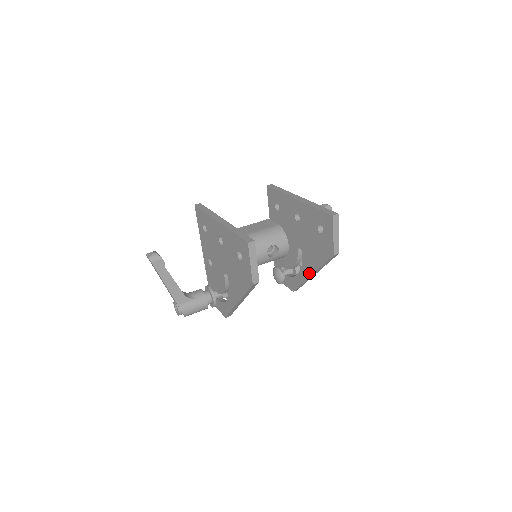
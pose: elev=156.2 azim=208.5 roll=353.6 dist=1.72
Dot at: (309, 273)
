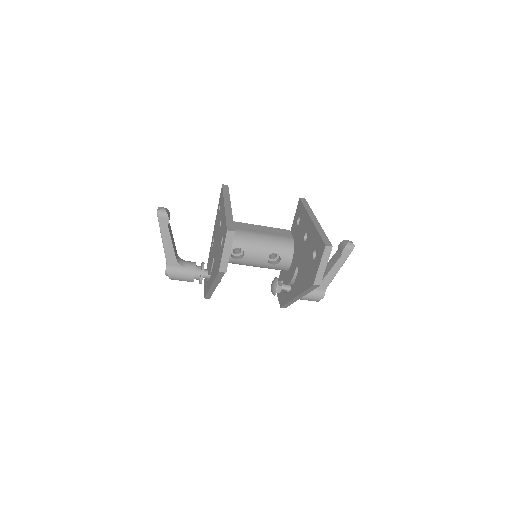
Dot at: (295, 294)
